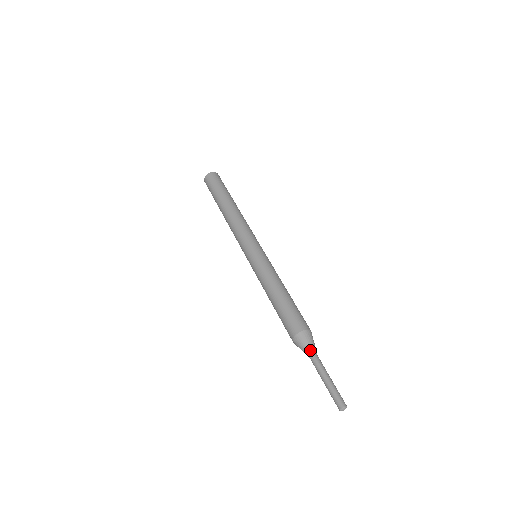
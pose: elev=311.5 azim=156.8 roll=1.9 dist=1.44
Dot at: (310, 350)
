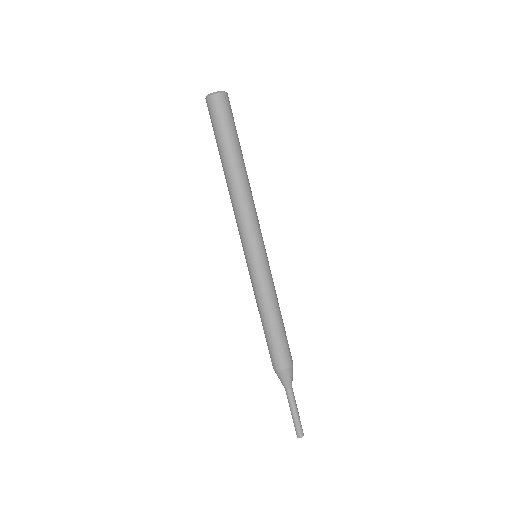
Dot at: (283, 385)
